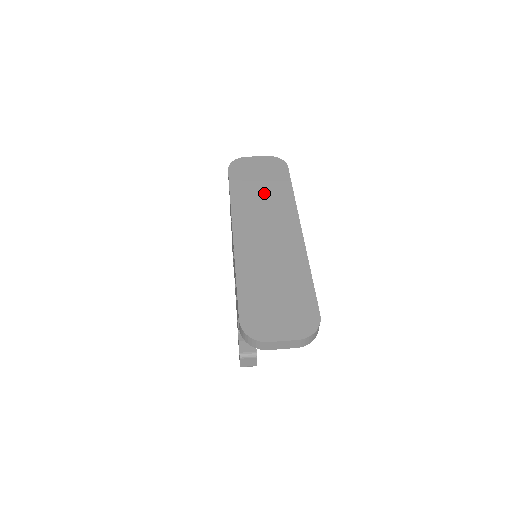
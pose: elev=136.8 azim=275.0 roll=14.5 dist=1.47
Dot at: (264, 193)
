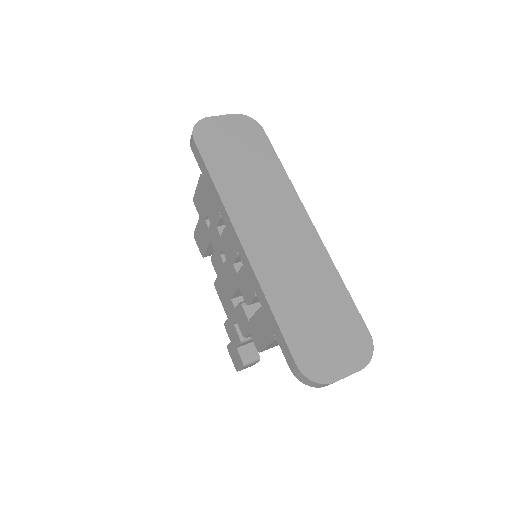
Dot at: (252, 174)
